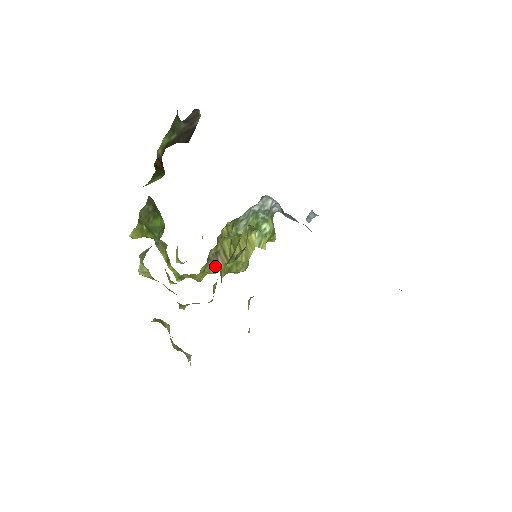
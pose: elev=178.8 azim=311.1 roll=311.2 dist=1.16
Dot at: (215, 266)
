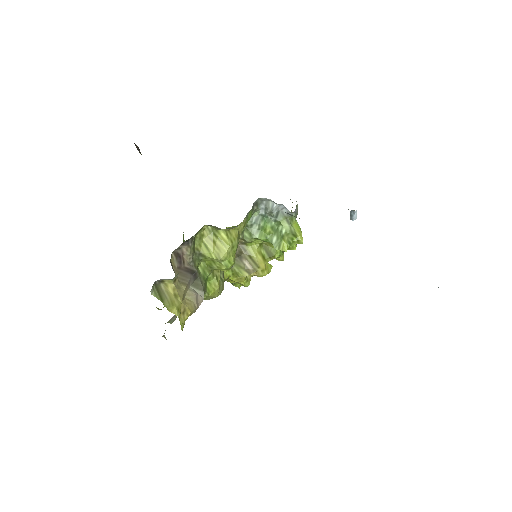
Dot at: (242, 270)
